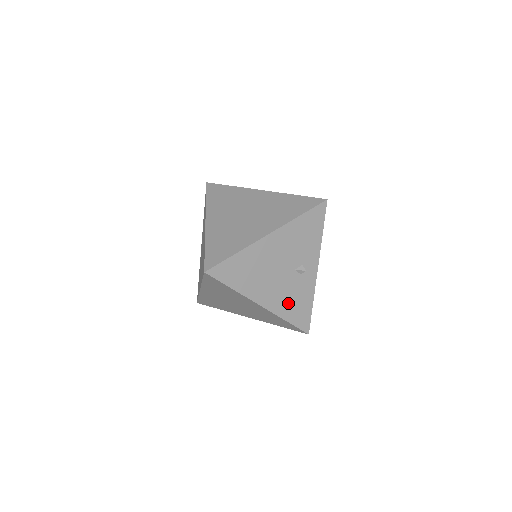
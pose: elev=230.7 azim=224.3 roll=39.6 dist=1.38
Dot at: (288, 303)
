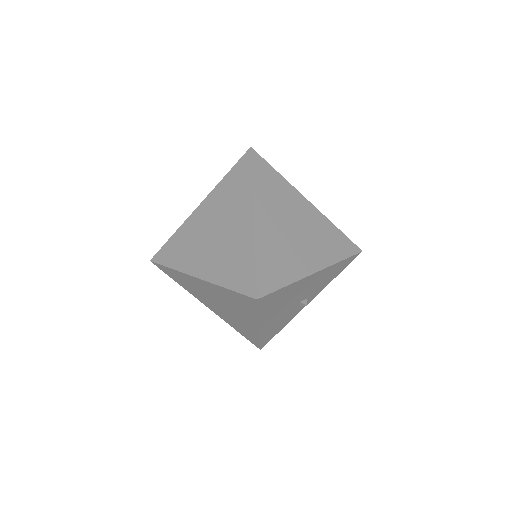
Dot at: (273, 327)
